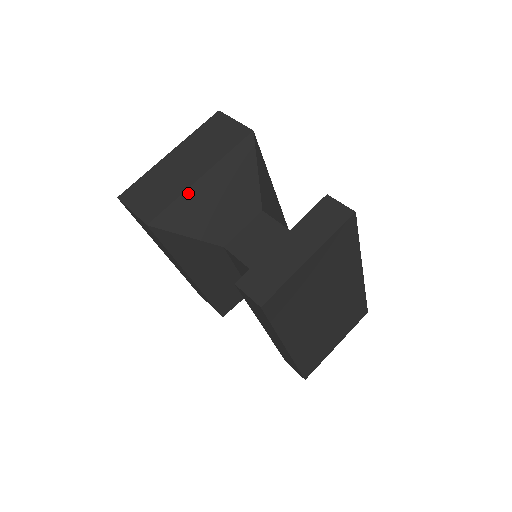
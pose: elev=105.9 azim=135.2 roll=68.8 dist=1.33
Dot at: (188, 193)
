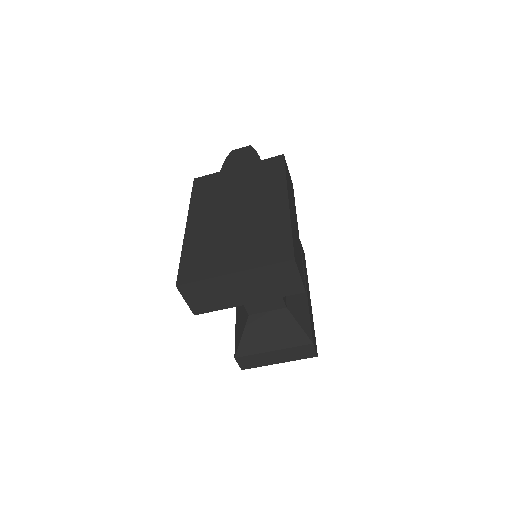
Dot at: (233, 306)
